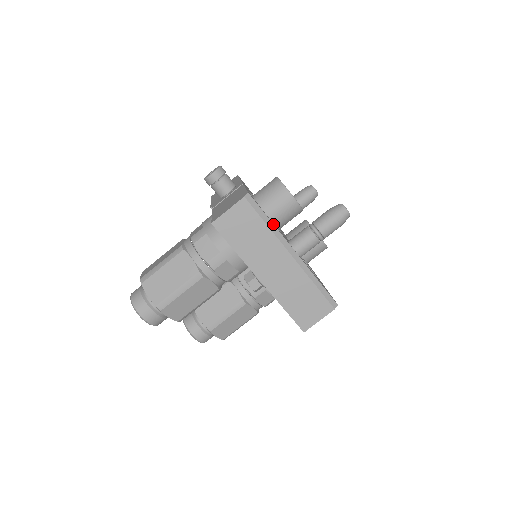
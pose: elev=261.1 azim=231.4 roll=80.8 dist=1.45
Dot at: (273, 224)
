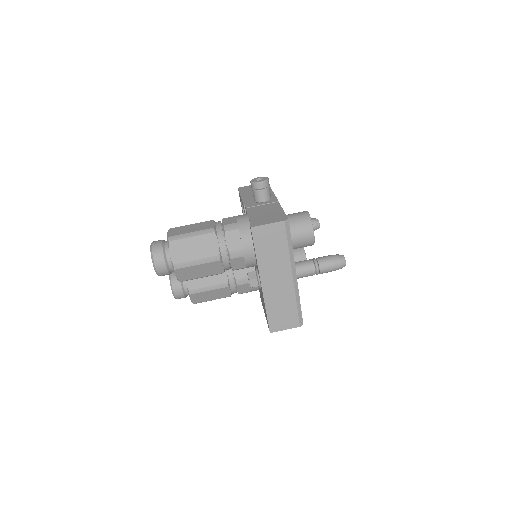
Dot at: occluded
